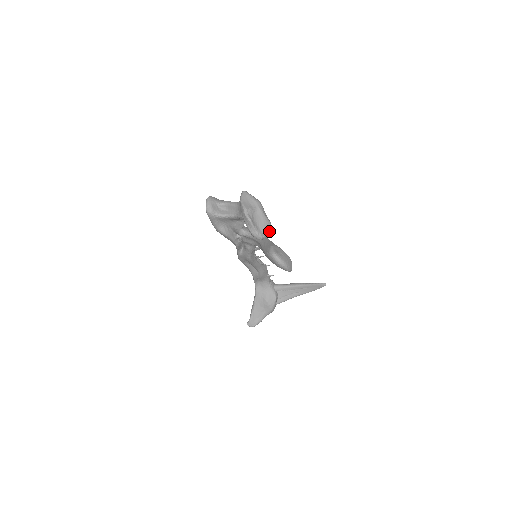
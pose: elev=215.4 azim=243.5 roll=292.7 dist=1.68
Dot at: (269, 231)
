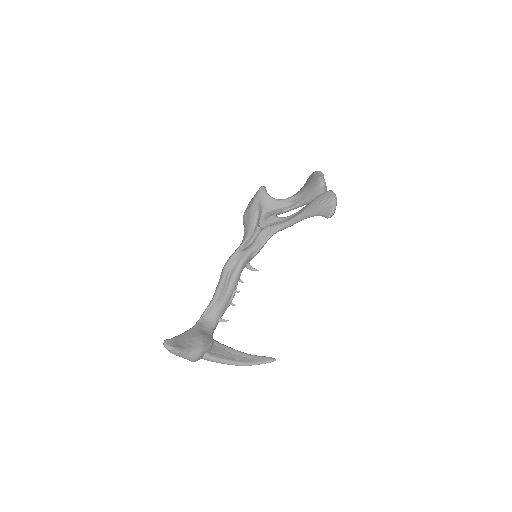
Dot at: occluded
